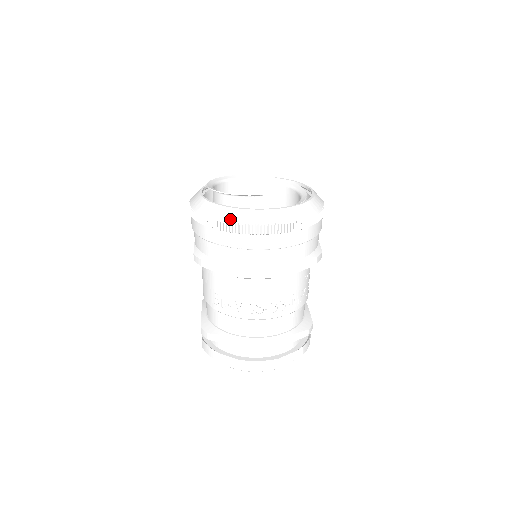
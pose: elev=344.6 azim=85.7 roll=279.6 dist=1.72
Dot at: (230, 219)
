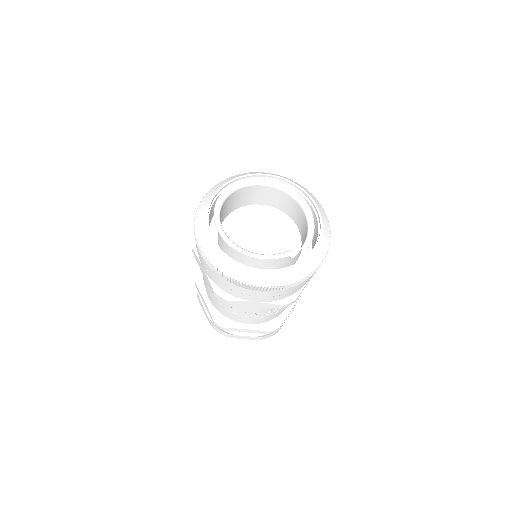
Dot at: (266, 284)
